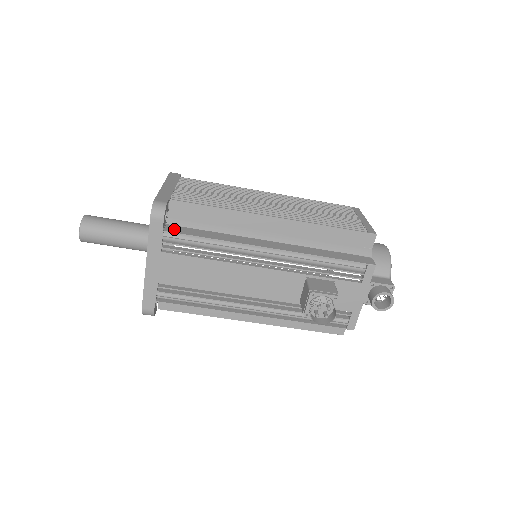
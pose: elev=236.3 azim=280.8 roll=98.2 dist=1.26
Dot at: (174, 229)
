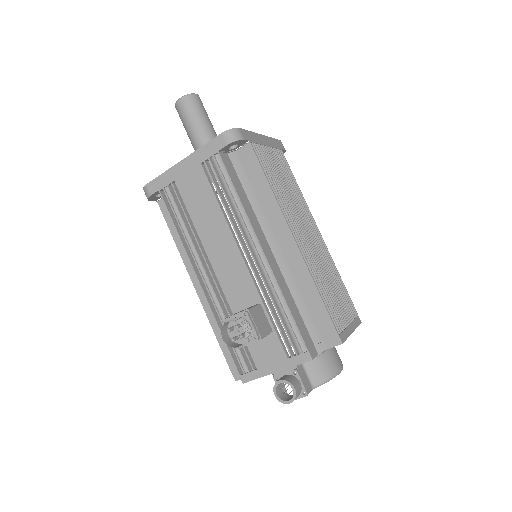
Dot at: (227, 161)
